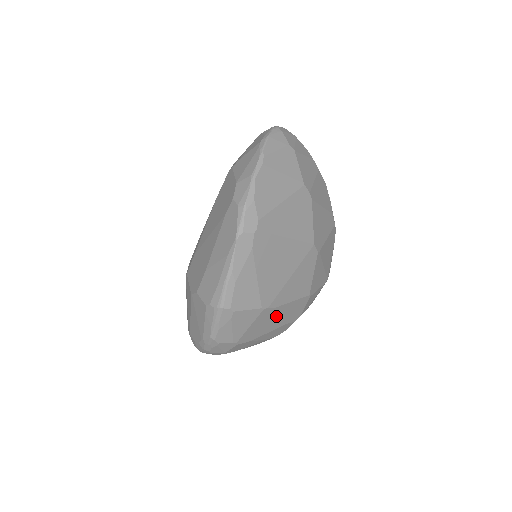
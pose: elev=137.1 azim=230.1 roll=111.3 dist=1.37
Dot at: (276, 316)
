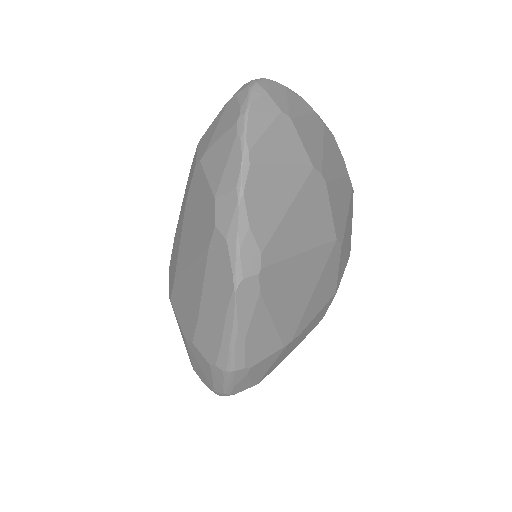
Dot at: (300, 337)
